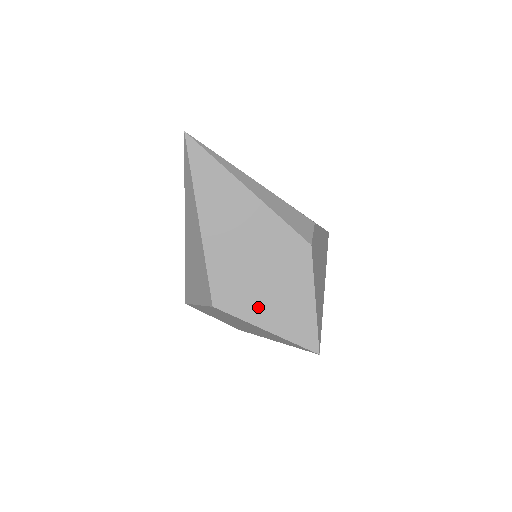
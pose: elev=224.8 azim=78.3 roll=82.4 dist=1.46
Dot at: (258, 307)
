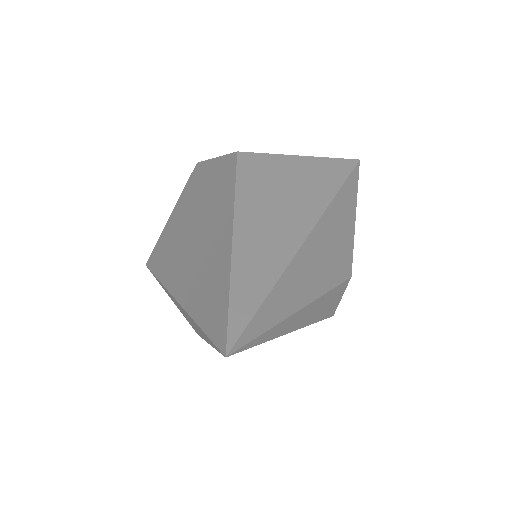
Dot at: occluded
